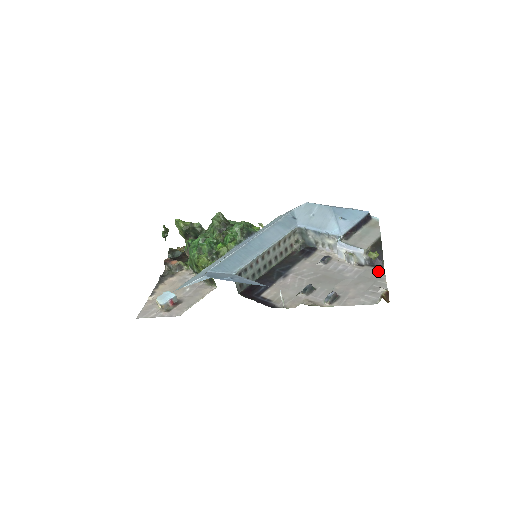
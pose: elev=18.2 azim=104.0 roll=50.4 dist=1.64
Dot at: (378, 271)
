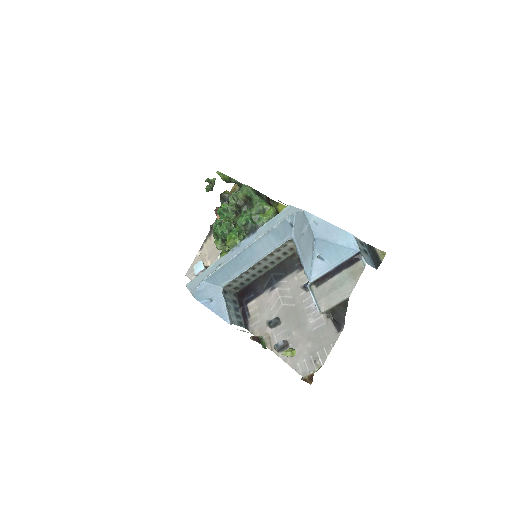
Dot at: (333, 334)
